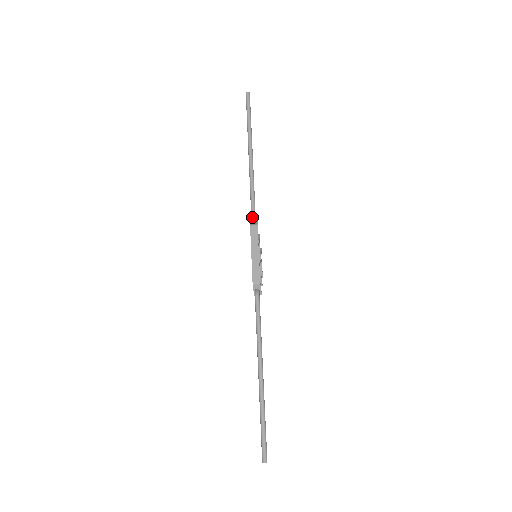
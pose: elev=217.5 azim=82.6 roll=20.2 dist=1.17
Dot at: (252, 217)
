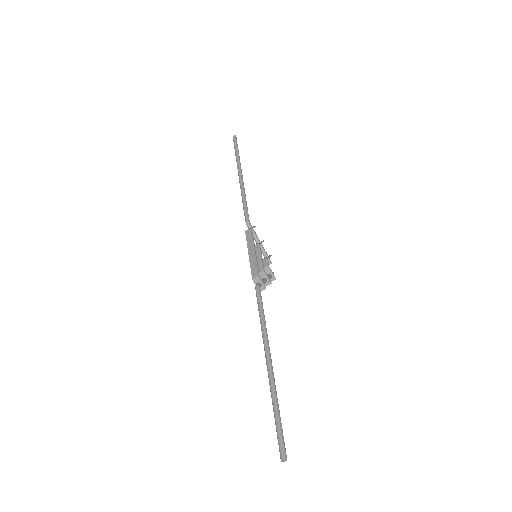
Dot at: (246, 224)
